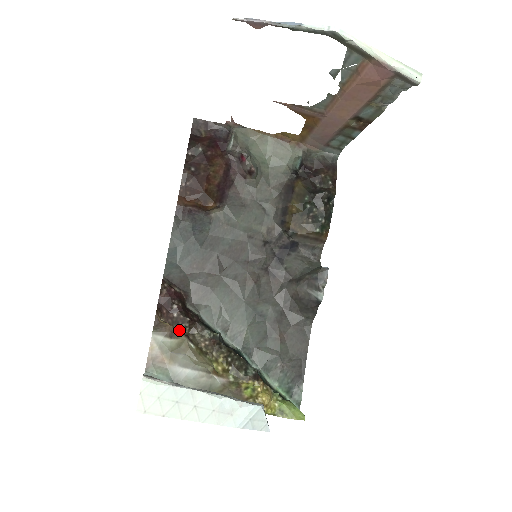
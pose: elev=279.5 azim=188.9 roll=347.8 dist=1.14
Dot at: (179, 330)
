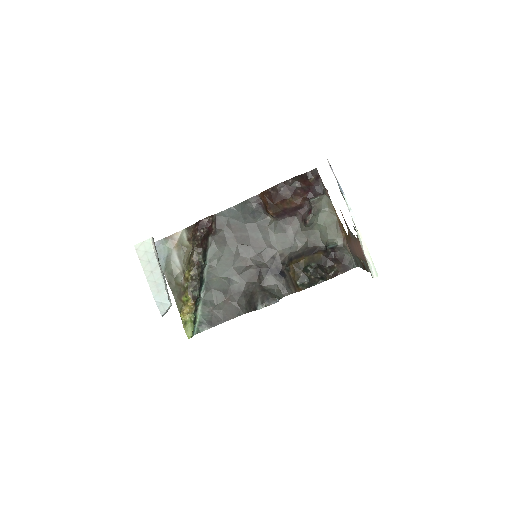
Dot at: (192, 241)
